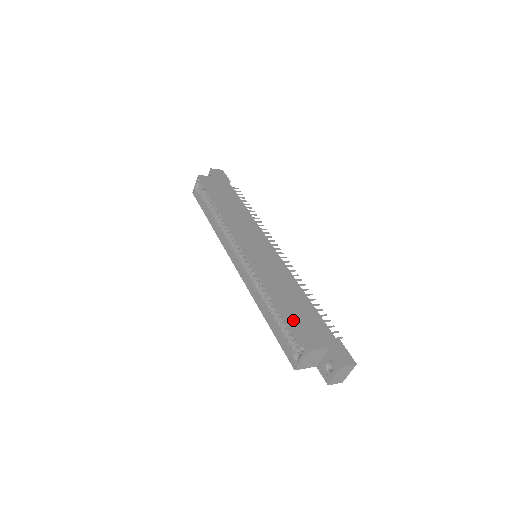
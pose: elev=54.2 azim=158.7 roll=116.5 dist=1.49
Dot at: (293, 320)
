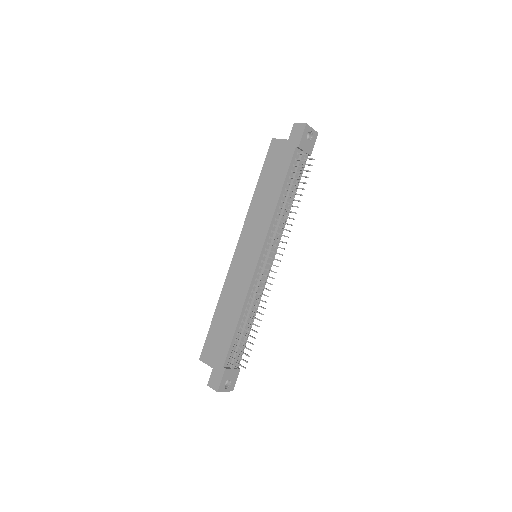
Dot at: (211, 334)
